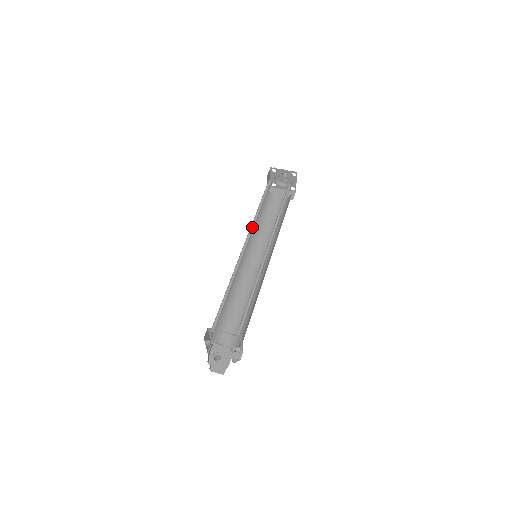
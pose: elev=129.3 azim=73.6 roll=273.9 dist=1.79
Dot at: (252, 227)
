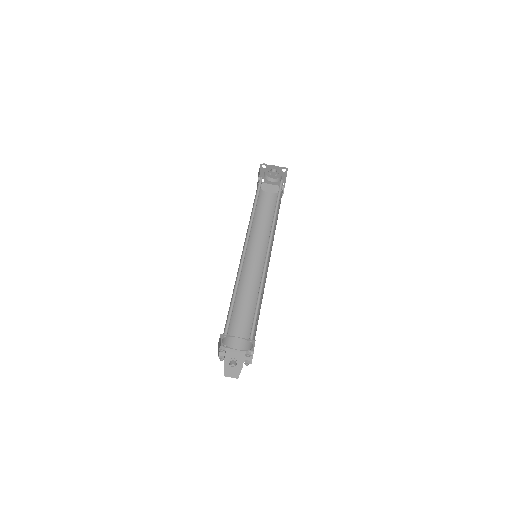
Dot at: (250, 227)
